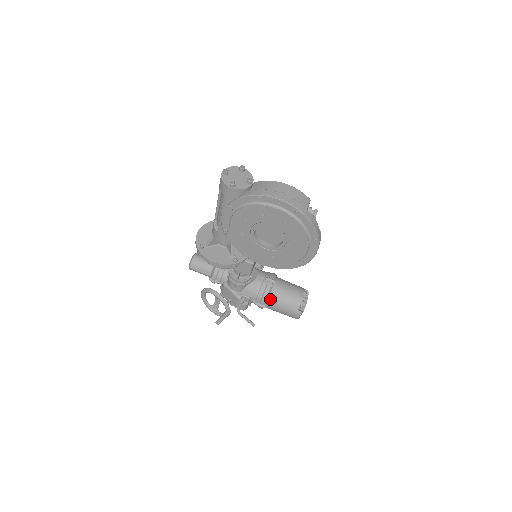
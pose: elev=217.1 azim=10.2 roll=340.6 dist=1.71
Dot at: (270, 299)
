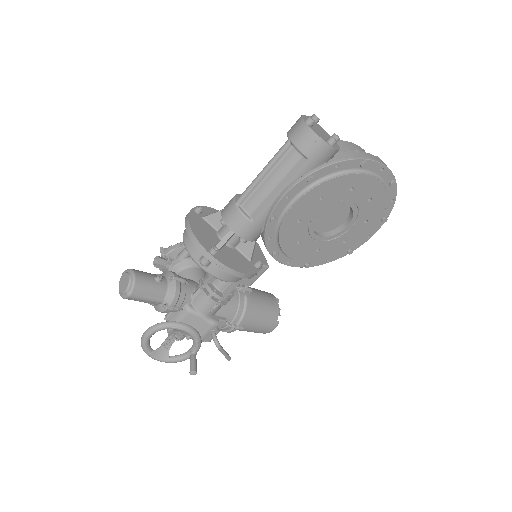
Dot at: (249, 315)
